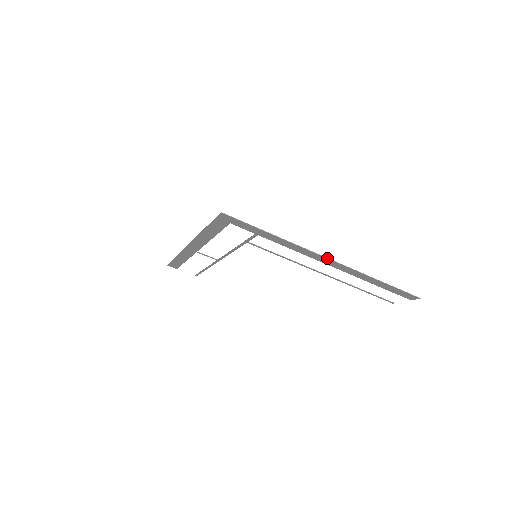
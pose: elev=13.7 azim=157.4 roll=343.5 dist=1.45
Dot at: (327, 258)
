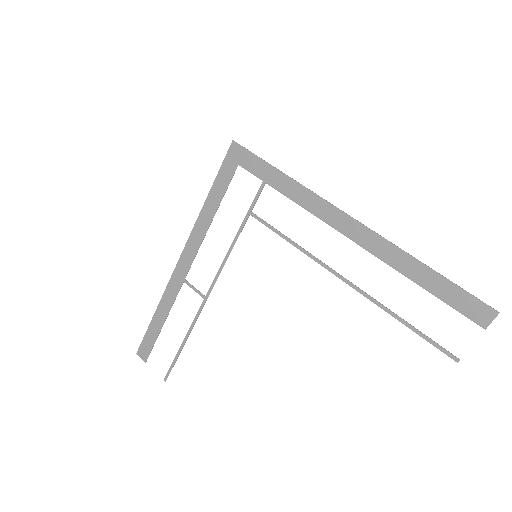
Dot at: (347, 214)
